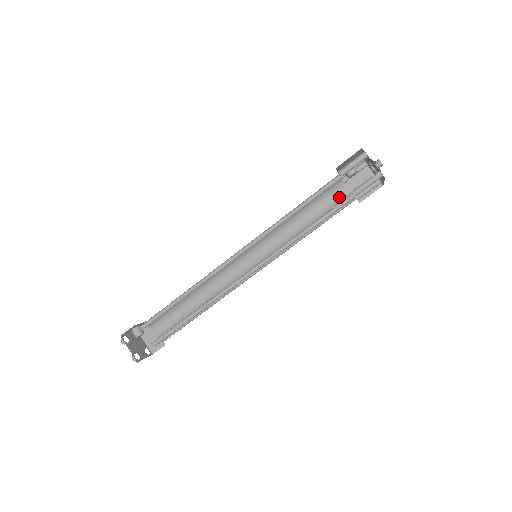
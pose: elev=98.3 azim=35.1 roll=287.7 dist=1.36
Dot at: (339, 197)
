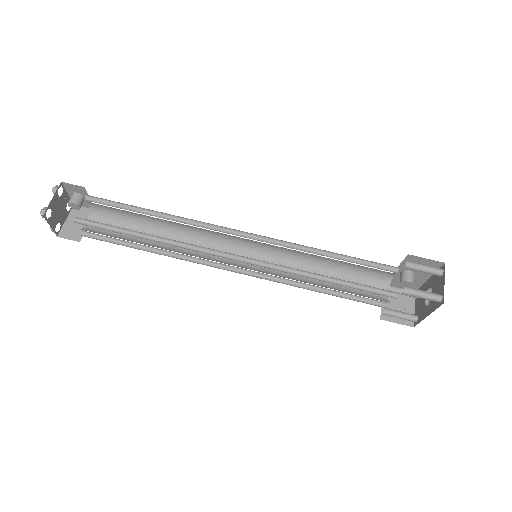
Dot at: occluded
